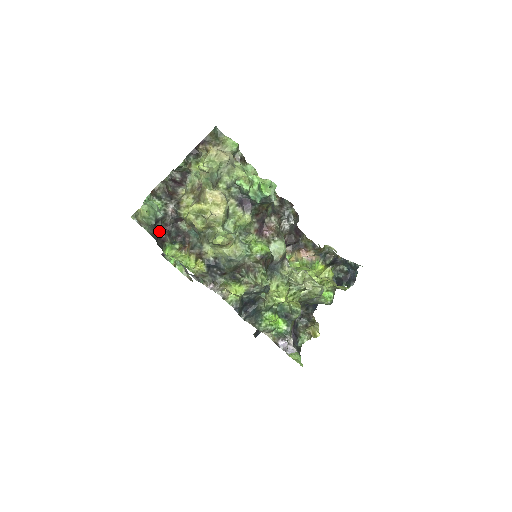
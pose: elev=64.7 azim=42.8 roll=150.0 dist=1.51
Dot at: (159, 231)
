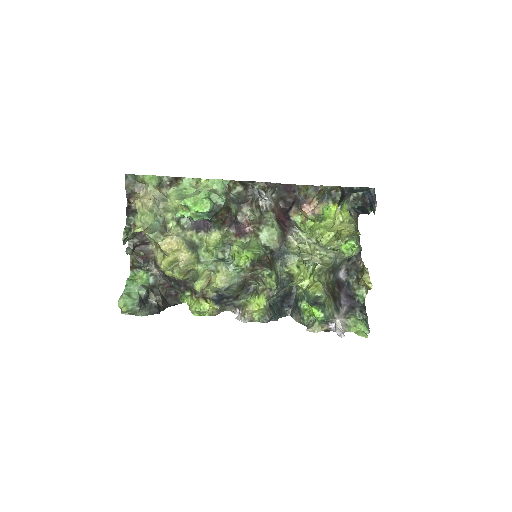
Dot at: (155, 303)
